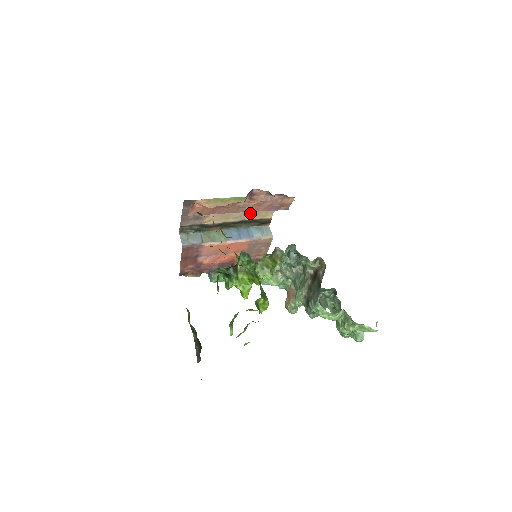
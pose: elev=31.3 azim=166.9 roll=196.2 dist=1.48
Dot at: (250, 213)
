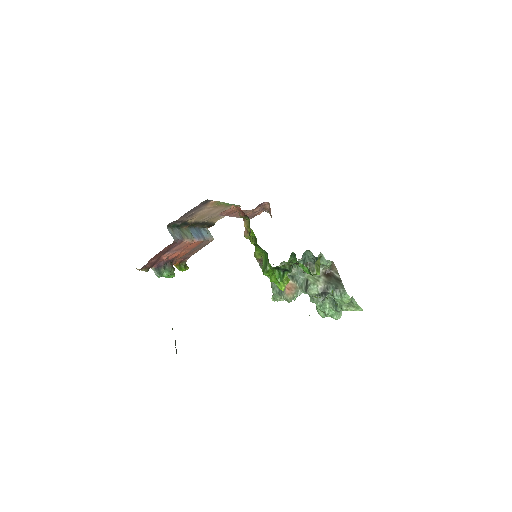
Dot at: (213, 217)
